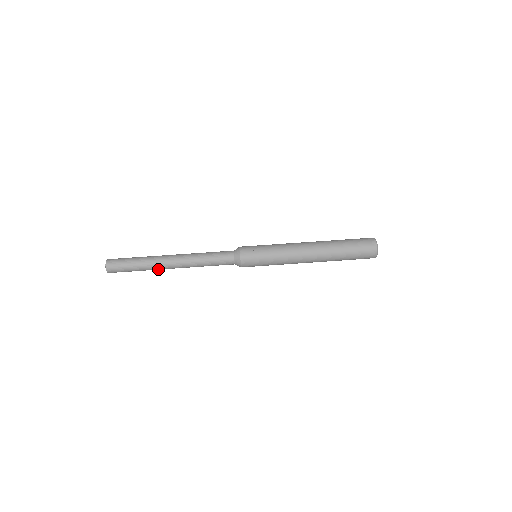
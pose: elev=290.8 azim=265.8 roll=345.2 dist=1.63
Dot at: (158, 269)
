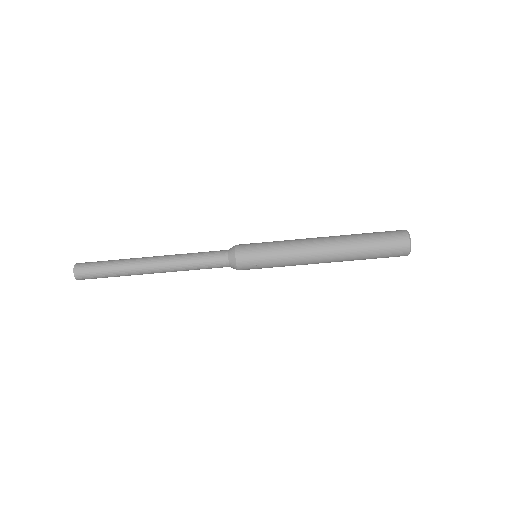
Dot at: occluded
